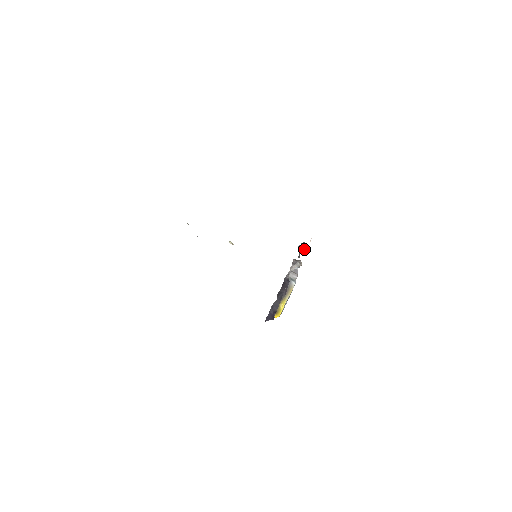
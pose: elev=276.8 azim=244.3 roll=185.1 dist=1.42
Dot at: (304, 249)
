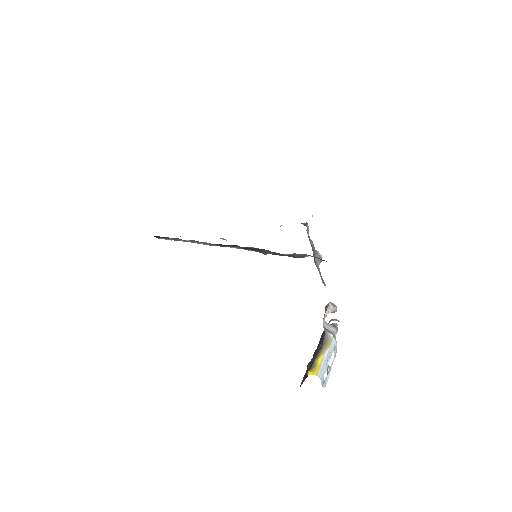
Dot at: (320, 257)
